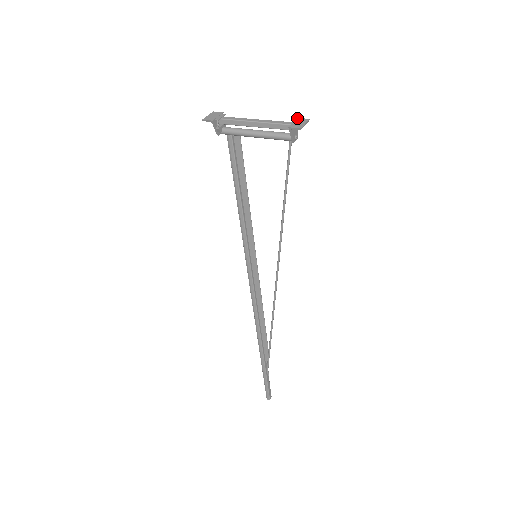
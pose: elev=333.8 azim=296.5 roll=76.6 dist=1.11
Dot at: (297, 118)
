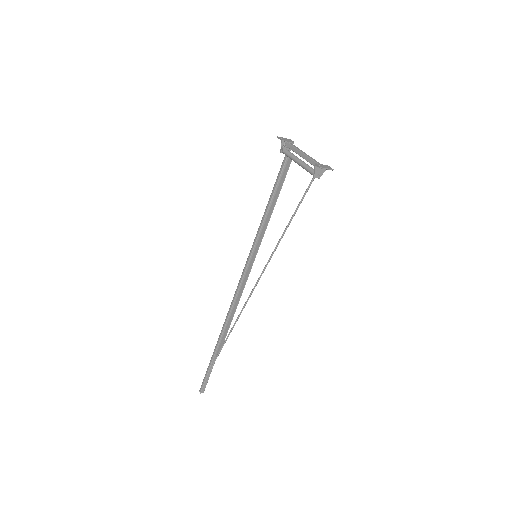
Dot at: occluded
